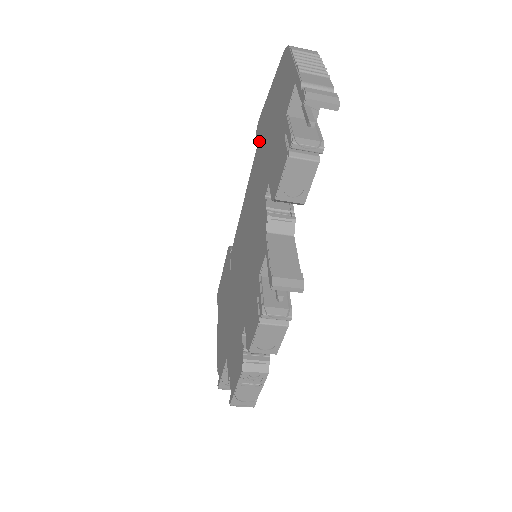
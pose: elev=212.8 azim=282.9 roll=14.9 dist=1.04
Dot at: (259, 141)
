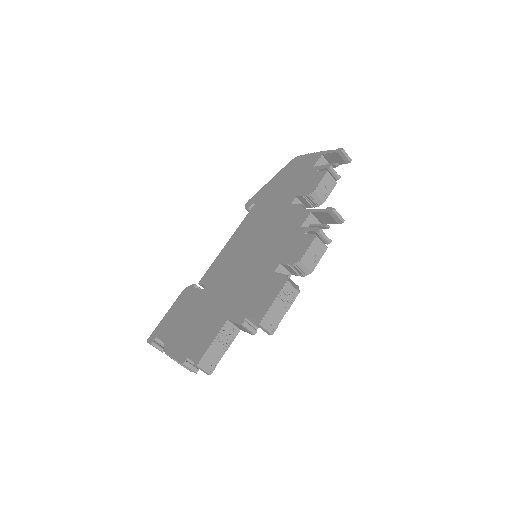
Dot at: (257, 203)
